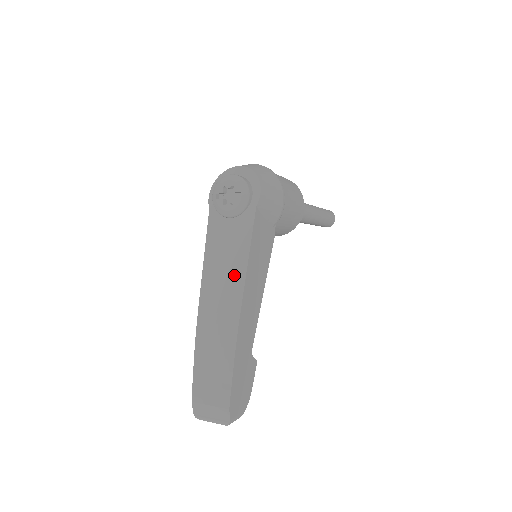
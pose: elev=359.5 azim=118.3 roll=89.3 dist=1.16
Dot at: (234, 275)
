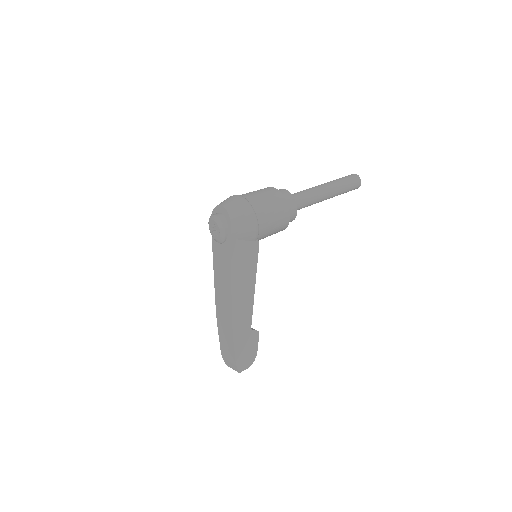
Dot at: (226, 284)
